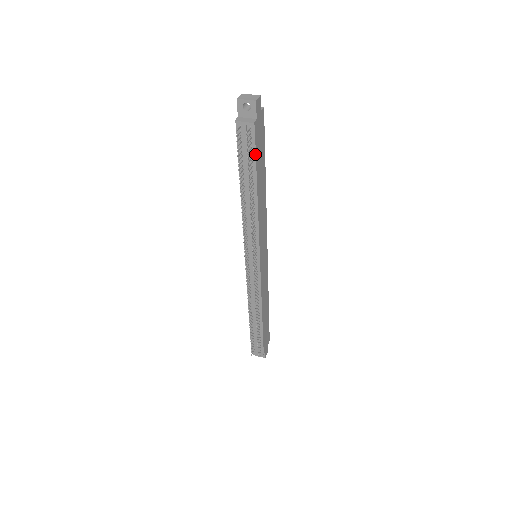
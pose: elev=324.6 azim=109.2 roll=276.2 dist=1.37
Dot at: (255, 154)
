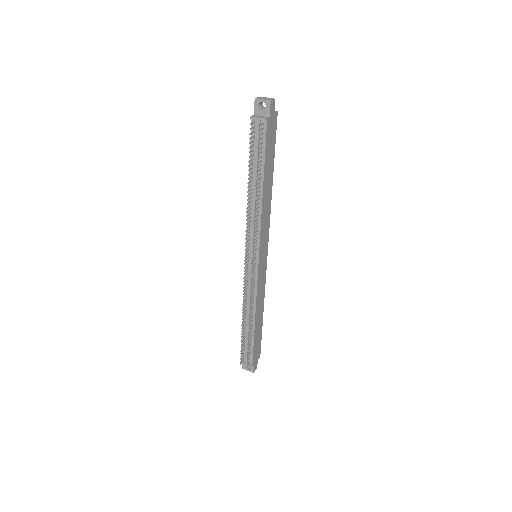
Dot at: (265, 149)
